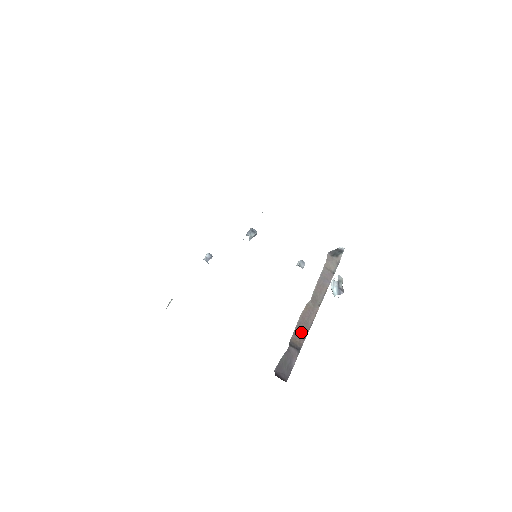
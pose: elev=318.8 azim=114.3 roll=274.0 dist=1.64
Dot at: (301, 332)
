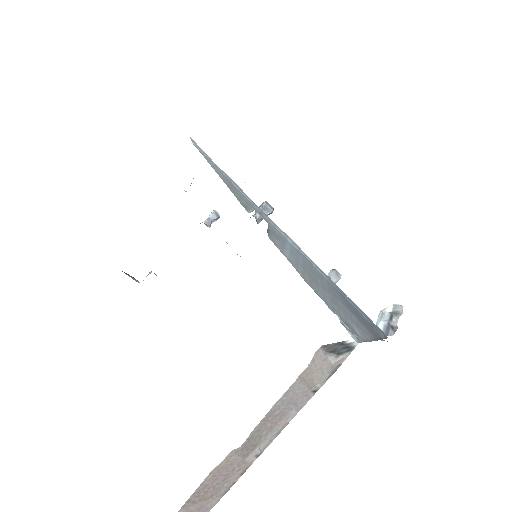
Dot at: (200, 504)
